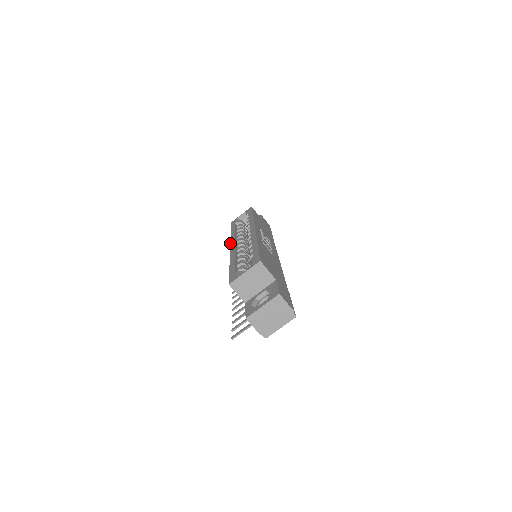
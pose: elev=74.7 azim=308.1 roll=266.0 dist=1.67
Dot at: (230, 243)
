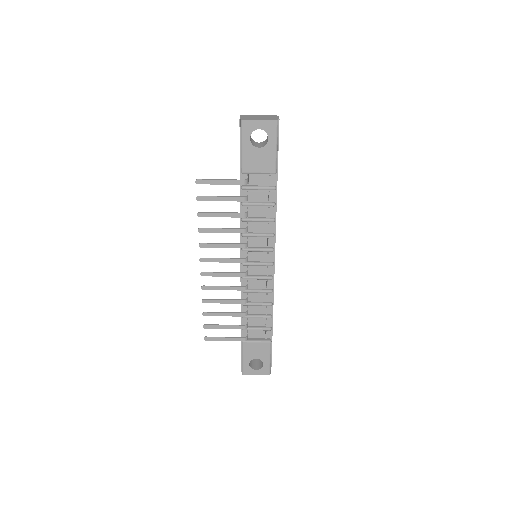
Dot at: occluded
